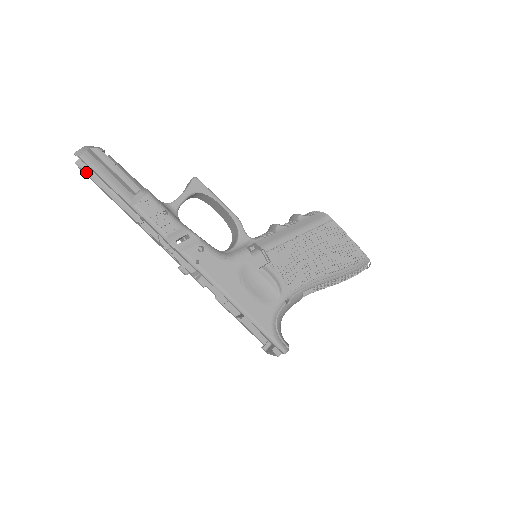
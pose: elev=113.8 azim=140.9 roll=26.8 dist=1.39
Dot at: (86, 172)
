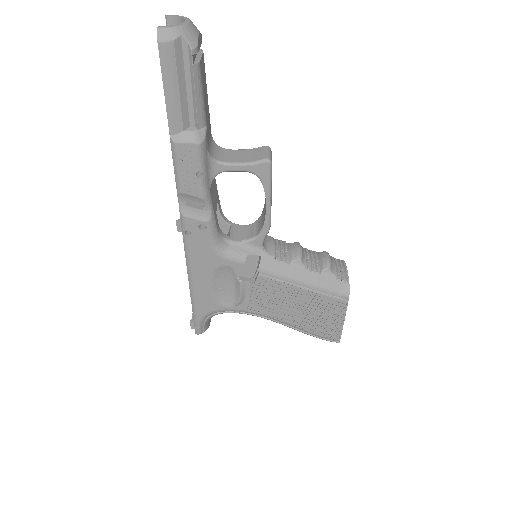
Dot at: occluded
